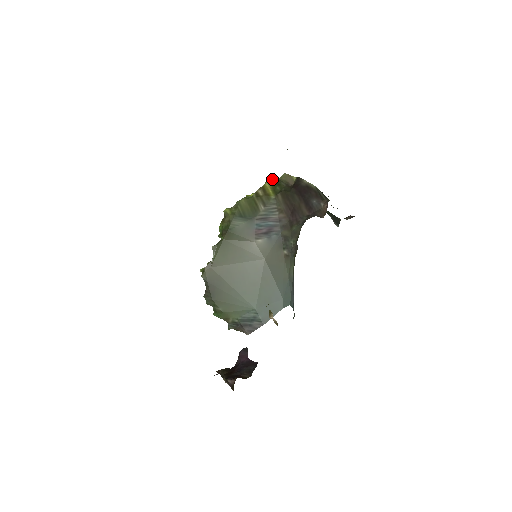
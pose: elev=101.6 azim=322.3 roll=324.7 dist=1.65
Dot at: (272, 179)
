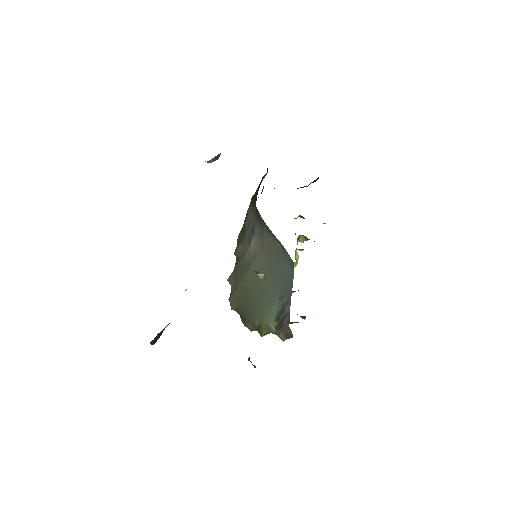
Dot at: occluded
